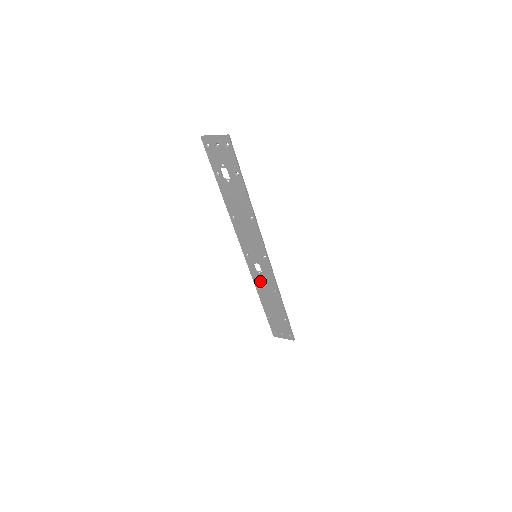
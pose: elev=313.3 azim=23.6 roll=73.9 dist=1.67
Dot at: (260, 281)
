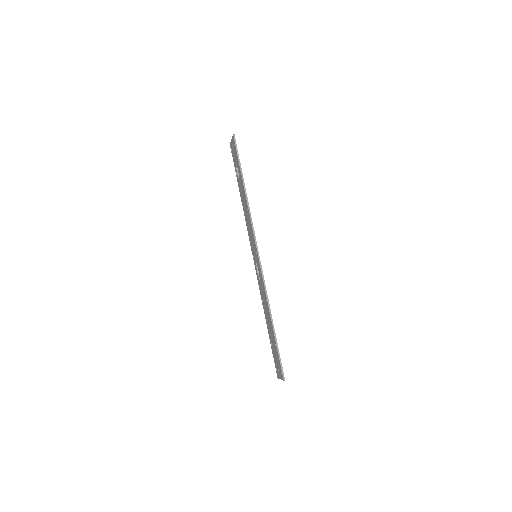
Dot at: (261, 289)
